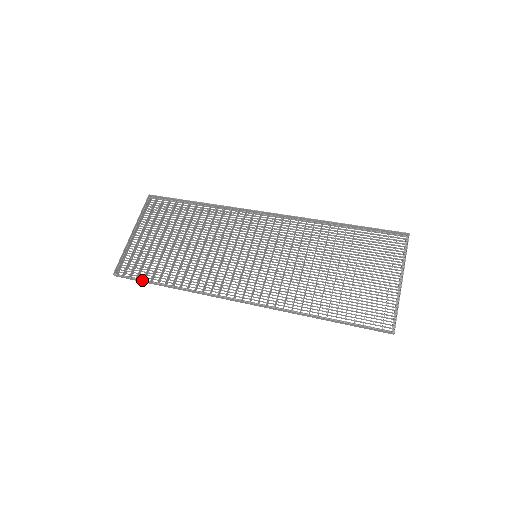
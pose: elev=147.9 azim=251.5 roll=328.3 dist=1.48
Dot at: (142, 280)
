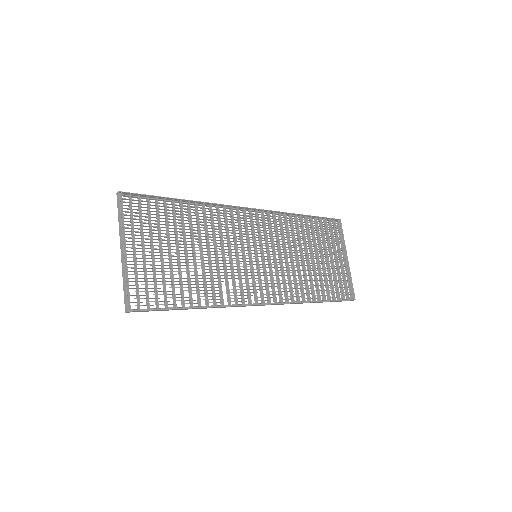
Dot at: (167, 309)
